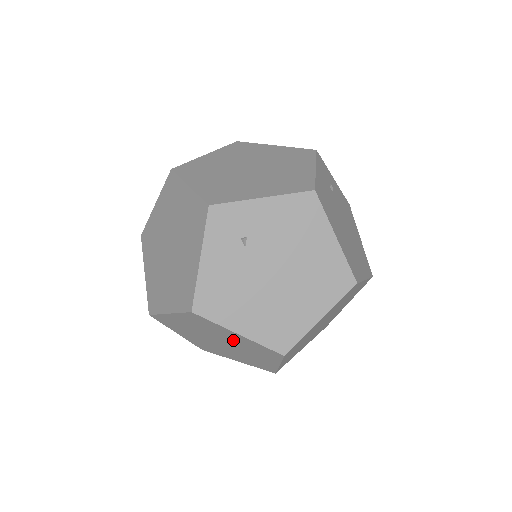
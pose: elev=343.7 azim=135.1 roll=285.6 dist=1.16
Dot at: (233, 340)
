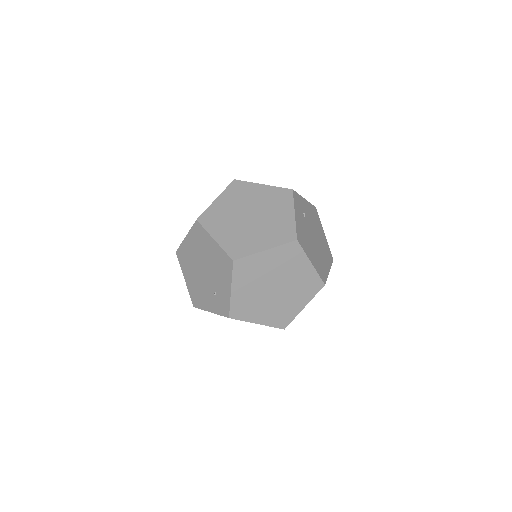
Dot at: (295, 276)
